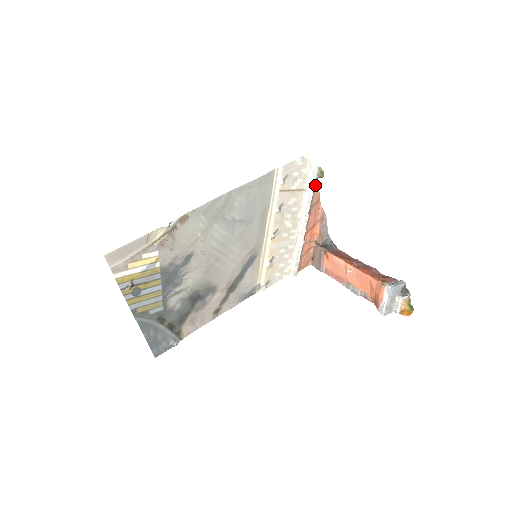
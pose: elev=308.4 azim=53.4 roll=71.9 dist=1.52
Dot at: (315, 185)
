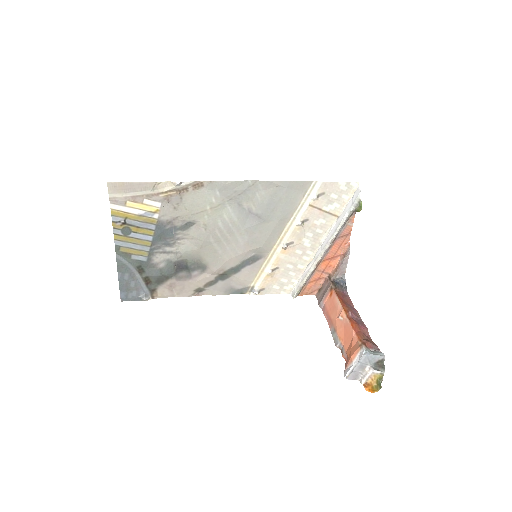
Dot at: (350, 217)
